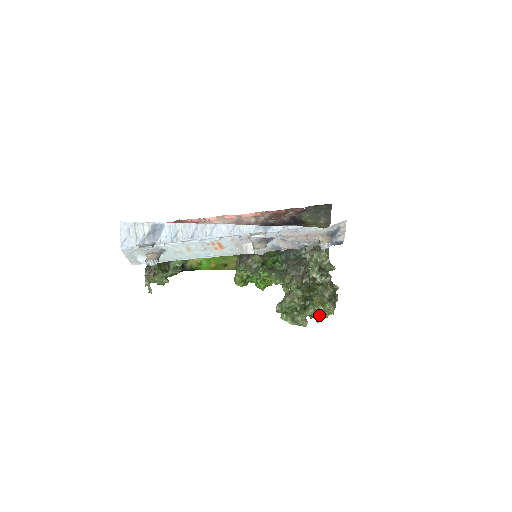
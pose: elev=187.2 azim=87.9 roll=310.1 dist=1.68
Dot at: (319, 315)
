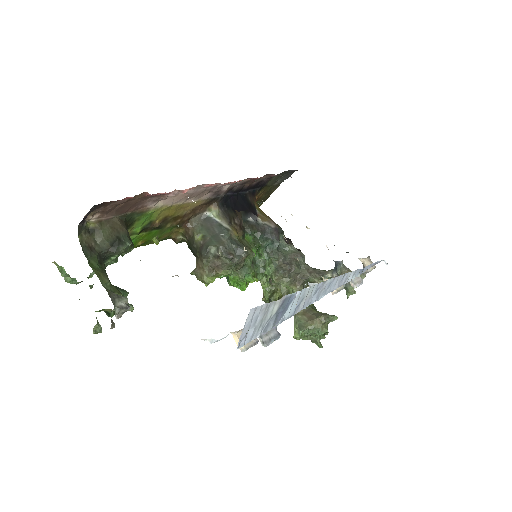
Dot at: occluded
